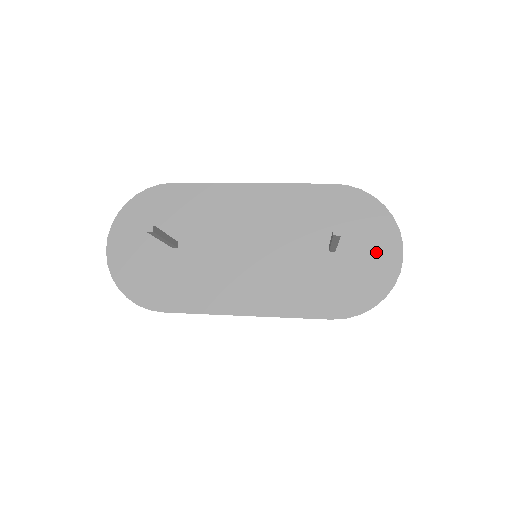
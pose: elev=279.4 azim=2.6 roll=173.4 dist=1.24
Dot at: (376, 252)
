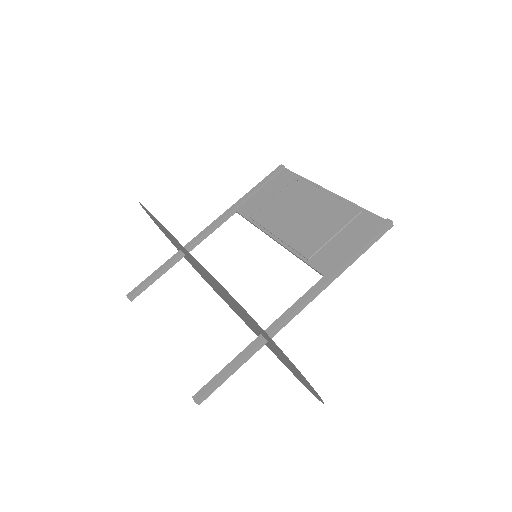
Dot at: occluded
